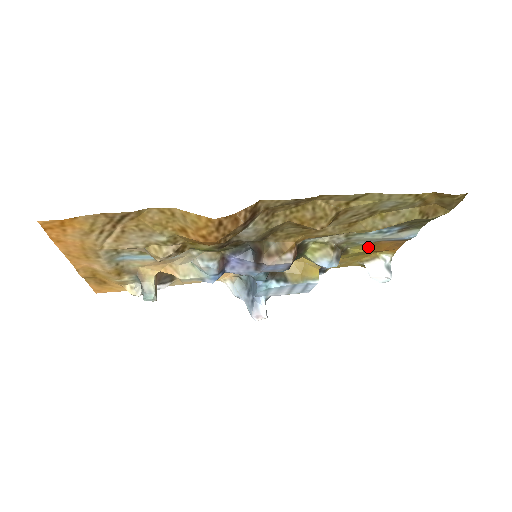
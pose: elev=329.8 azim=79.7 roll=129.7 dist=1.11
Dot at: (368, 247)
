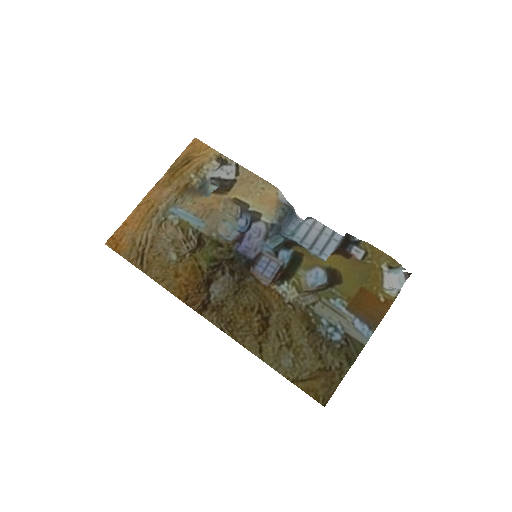
Dot at: (353, 297)
